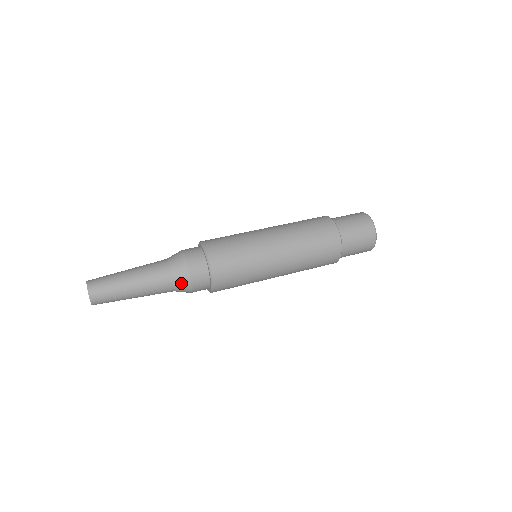
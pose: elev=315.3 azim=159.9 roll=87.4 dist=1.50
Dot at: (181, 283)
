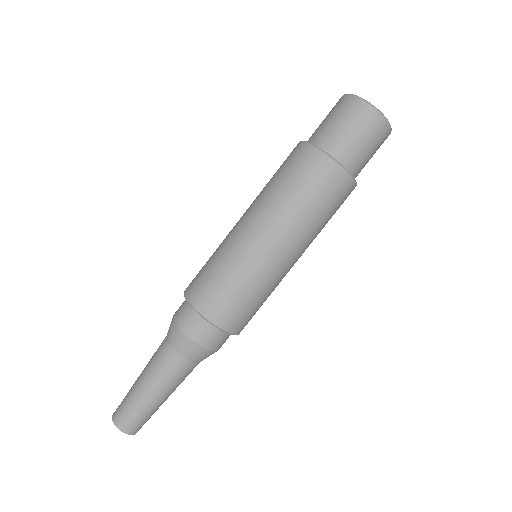
Dot at: (205, 358)
